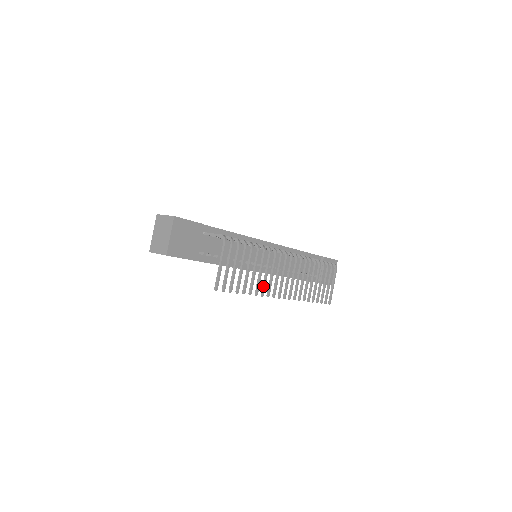
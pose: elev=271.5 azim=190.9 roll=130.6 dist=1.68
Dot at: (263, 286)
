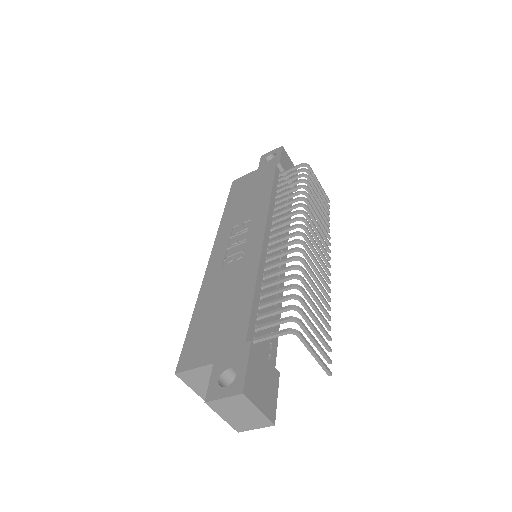
Dot at: (324, 294)
